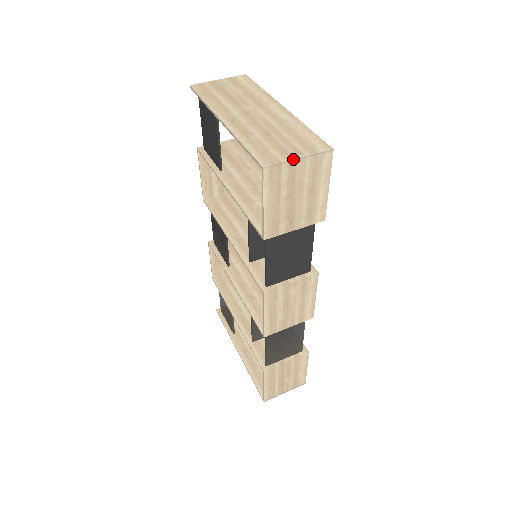
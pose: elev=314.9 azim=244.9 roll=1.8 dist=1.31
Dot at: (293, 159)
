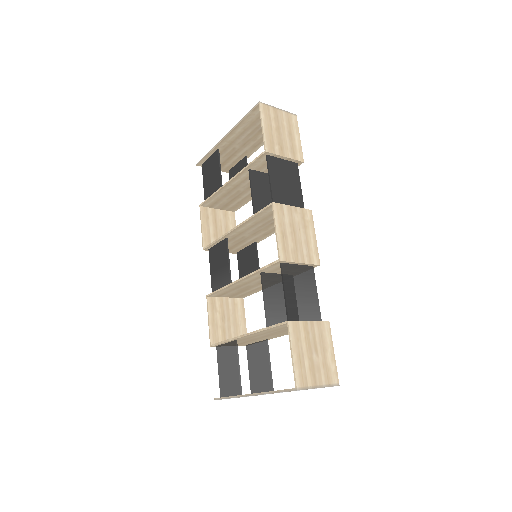
Dot at: (275, 107)
